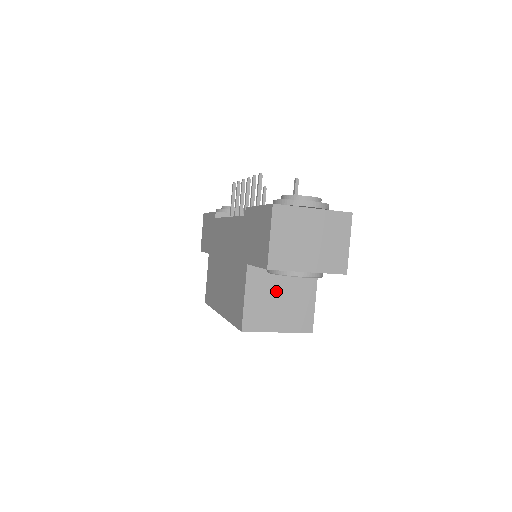
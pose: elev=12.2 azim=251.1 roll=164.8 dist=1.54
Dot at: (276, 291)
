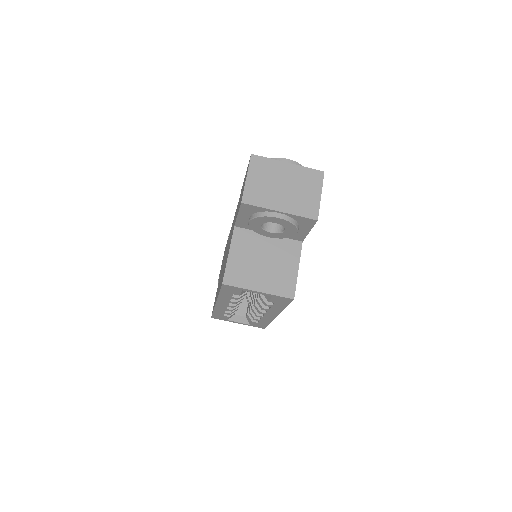
Dot at: (260, 254)
